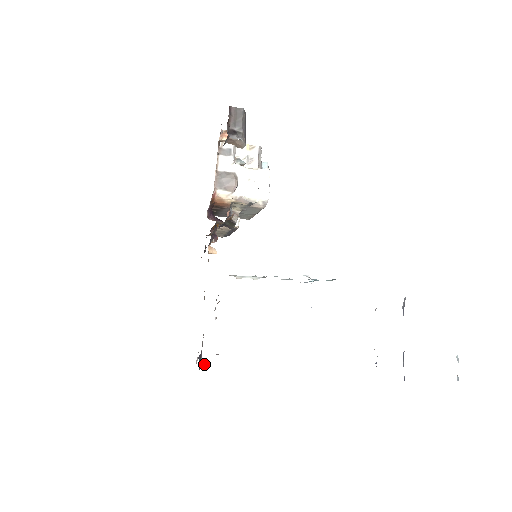
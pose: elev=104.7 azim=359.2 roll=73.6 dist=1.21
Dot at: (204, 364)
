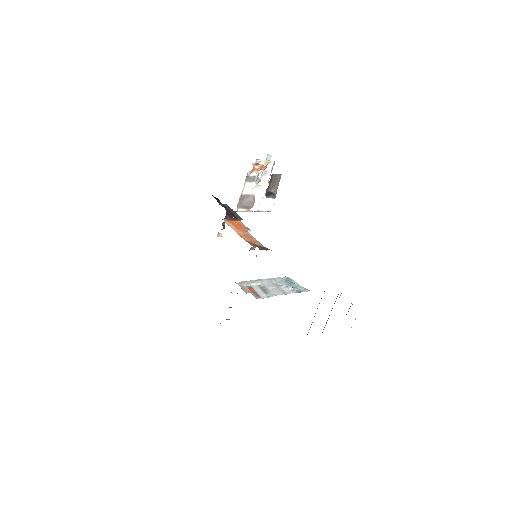
Dot at: occluded
